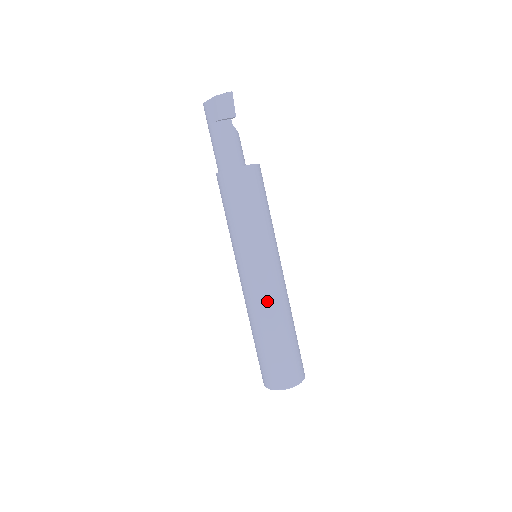
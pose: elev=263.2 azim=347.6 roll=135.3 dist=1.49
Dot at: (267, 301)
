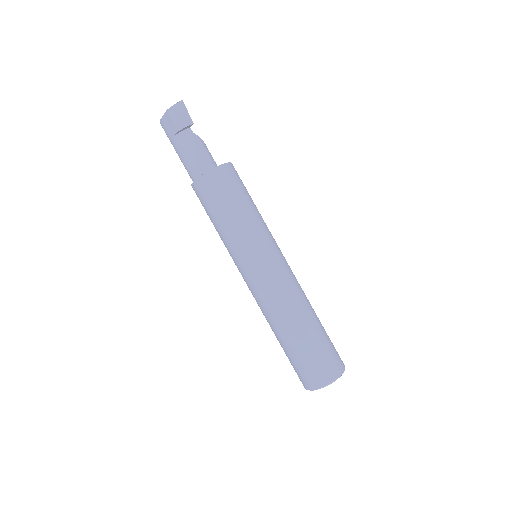
Dot at: (279, 298)
